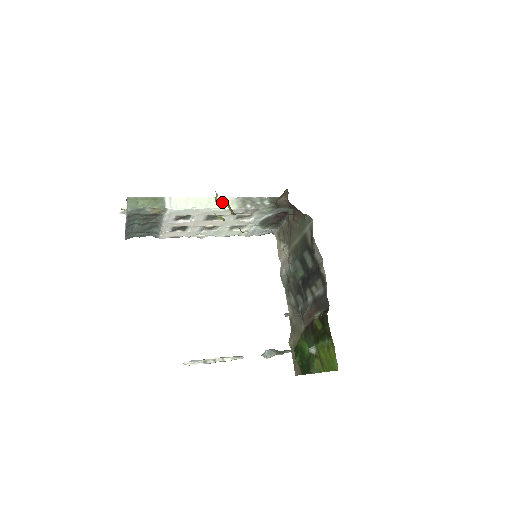
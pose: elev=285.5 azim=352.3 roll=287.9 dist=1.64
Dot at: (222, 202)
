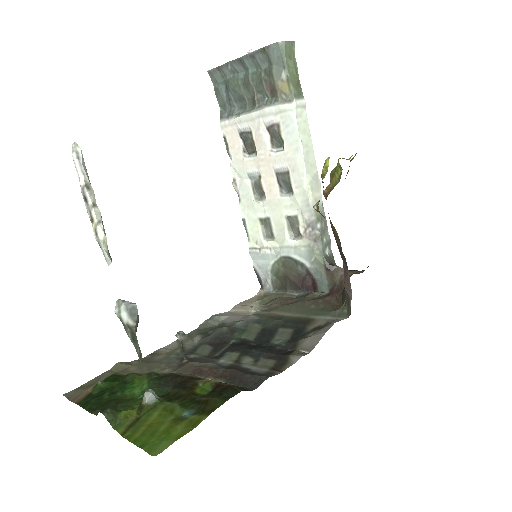
Dot at: (337, 171)
